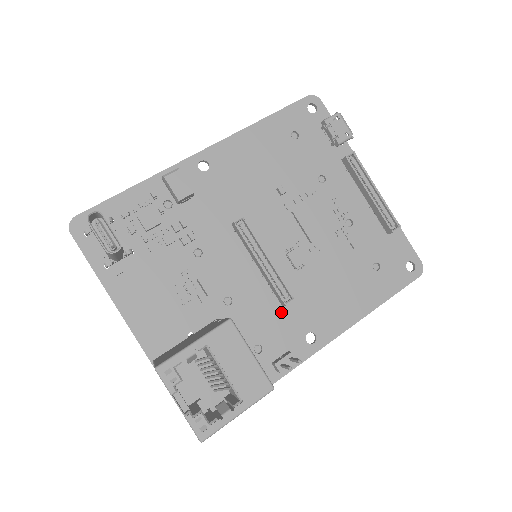
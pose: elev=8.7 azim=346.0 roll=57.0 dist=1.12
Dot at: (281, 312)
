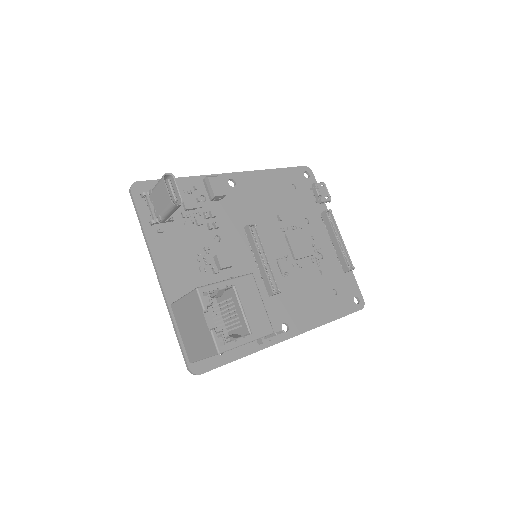
Dot at: (267, 301)
